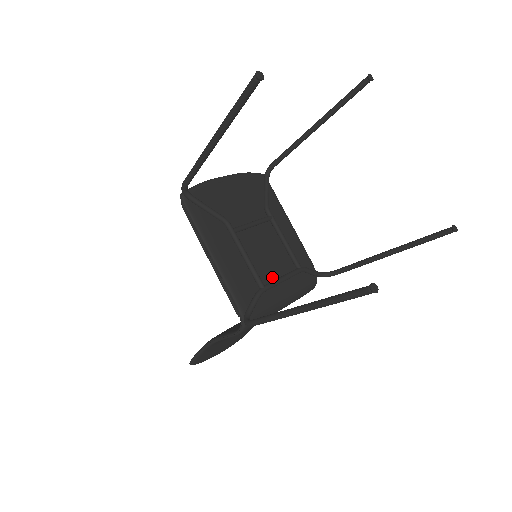
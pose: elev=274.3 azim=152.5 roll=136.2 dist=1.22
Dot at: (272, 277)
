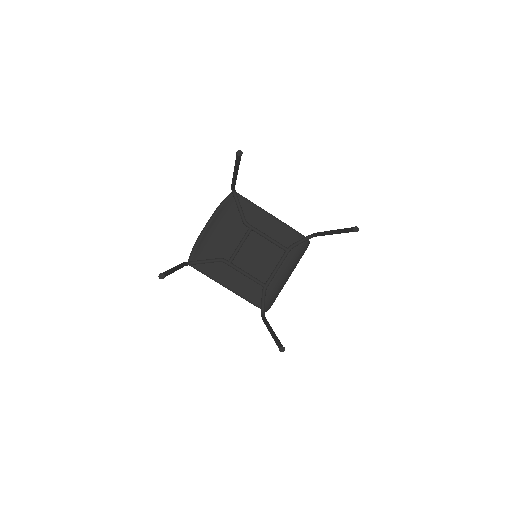
Dot at: (270, 270)
